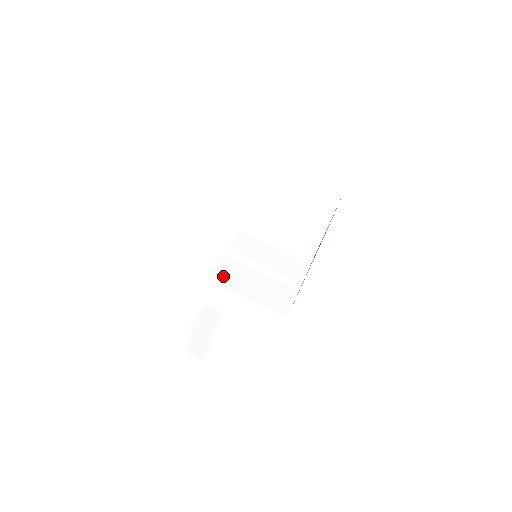
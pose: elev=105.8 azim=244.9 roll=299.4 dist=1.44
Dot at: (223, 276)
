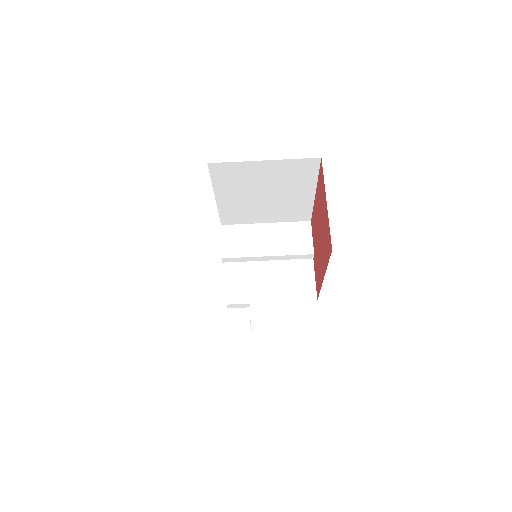
Dot at: (234, 290)
